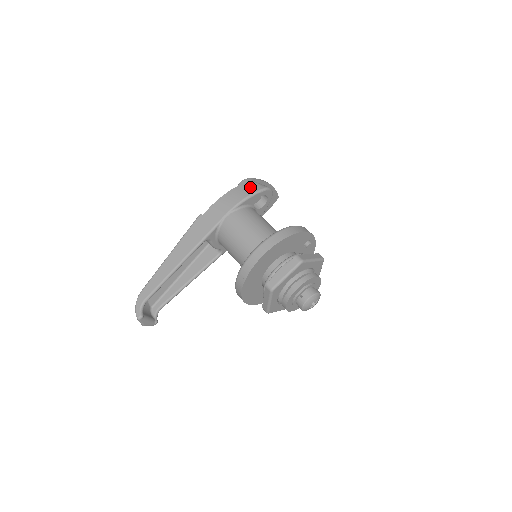
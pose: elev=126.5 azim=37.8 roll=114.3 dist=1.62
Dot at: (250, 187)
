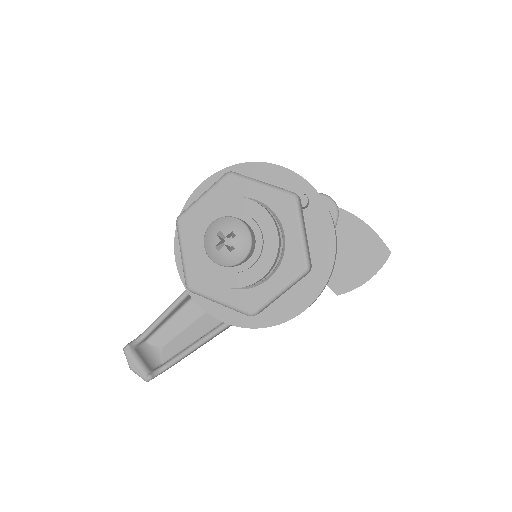
Dot at: occluded
